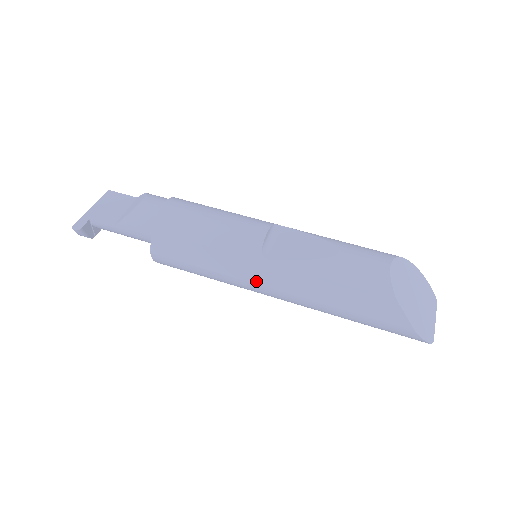
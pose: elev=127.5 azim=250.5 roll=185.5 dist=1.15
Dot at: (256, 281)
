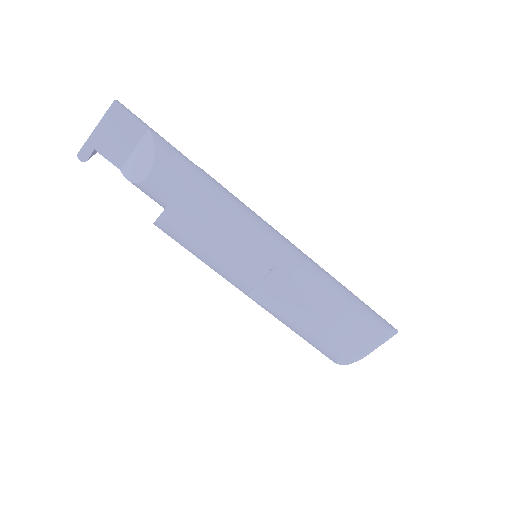
Dot at: occluded
